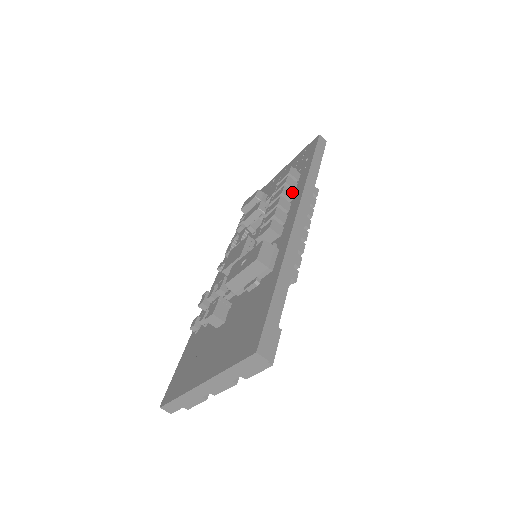
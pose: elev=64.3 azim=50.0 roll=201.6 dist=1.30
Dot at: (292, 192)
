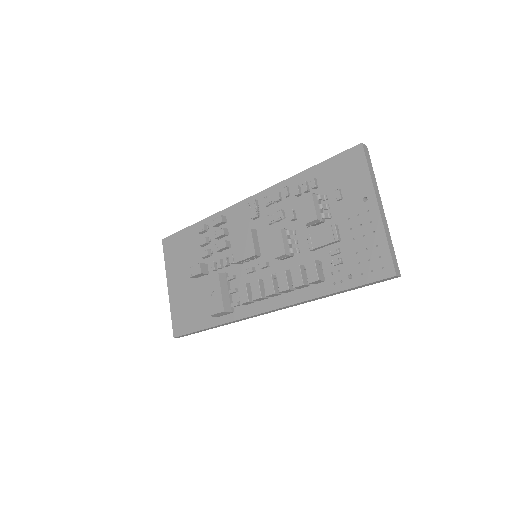
Dot at: (294, 290)
